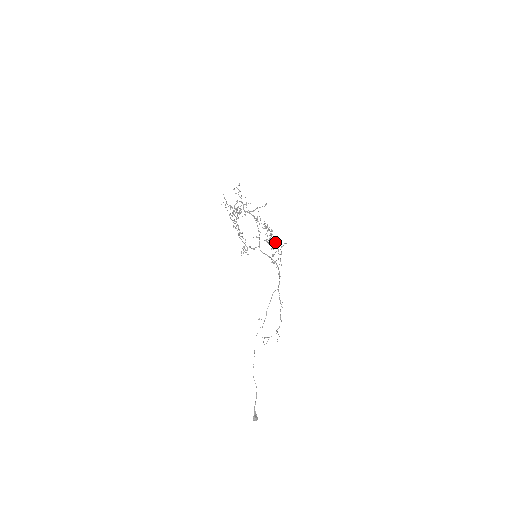
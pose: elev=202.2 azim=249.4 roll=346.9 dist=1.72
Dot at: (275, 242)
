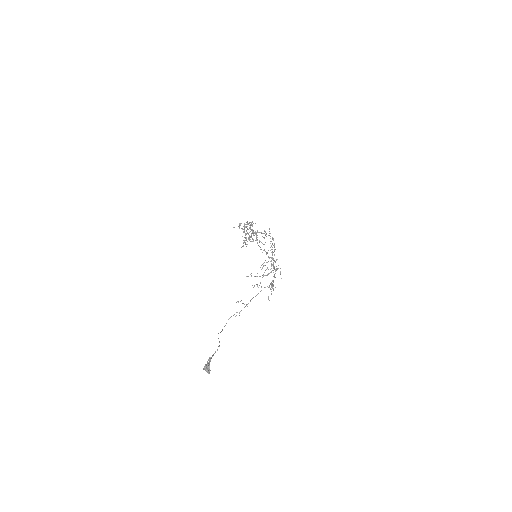
Dot at: (270, 272)
